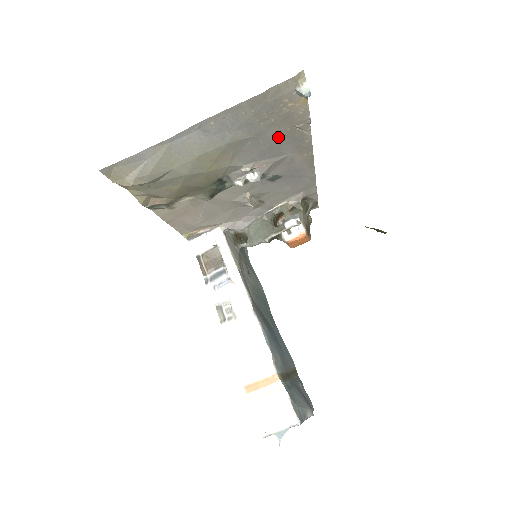
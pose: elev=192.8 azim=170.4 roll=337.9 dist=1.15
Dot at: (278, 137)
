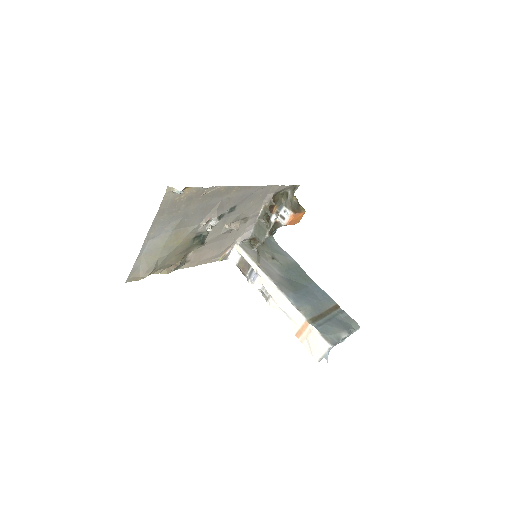
Dot at: (200, 204)
